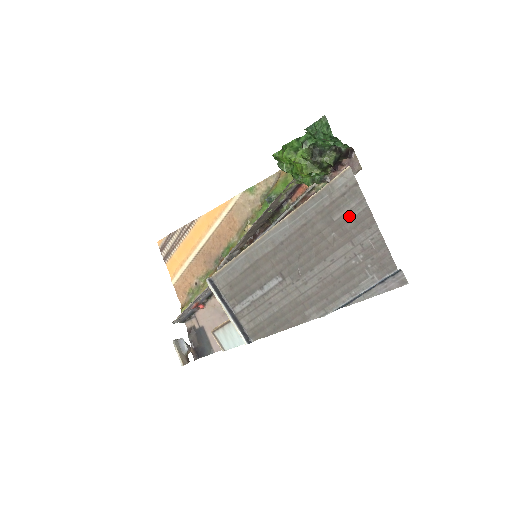
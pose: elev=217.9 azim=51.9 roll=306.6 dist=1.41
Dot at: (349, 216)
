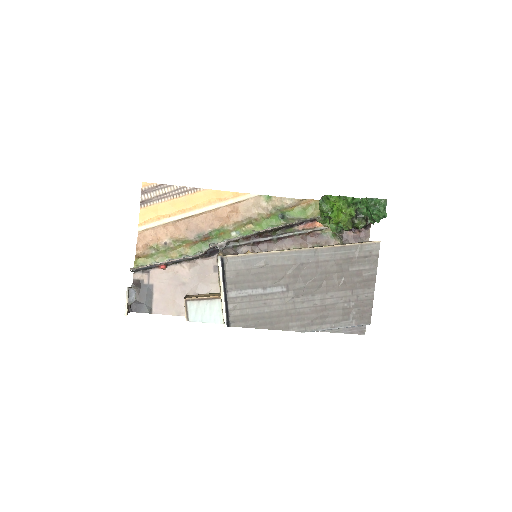
Dot at: (361, 273)
